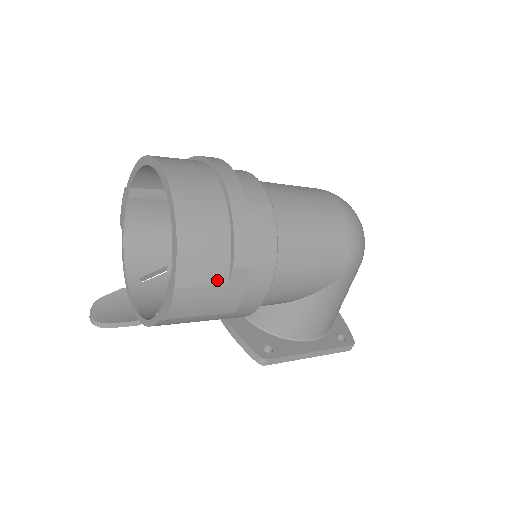
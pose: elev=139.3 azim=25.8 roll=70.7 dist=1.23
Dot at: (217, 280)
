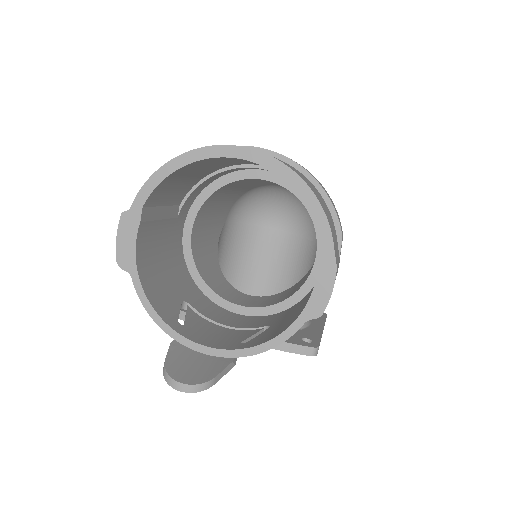
Dot at: (338, 254)
